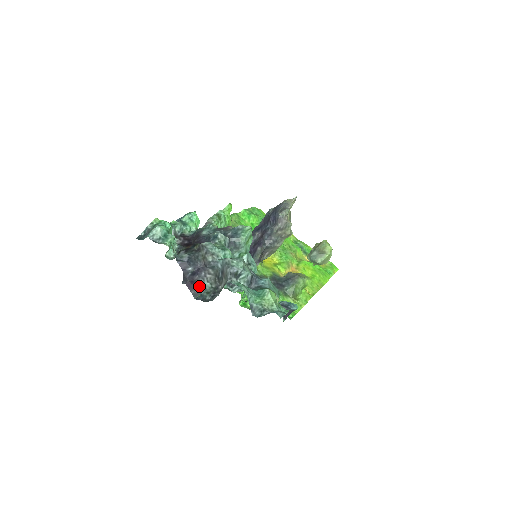
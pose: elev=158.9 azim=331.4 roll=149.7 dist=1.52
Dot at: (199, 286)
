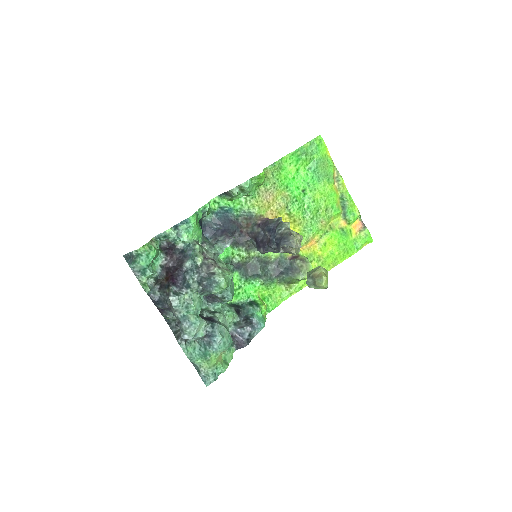
Dot at: (167, 314)
